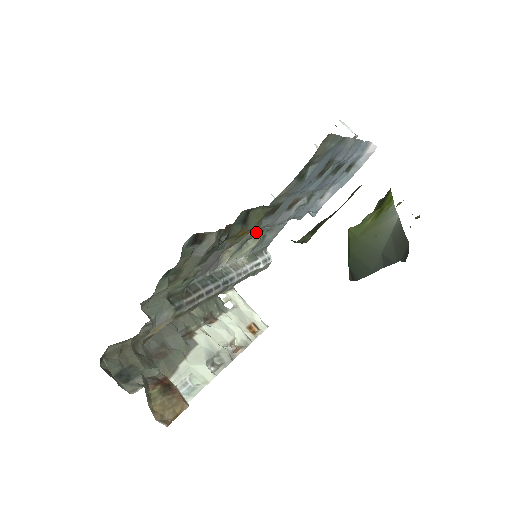
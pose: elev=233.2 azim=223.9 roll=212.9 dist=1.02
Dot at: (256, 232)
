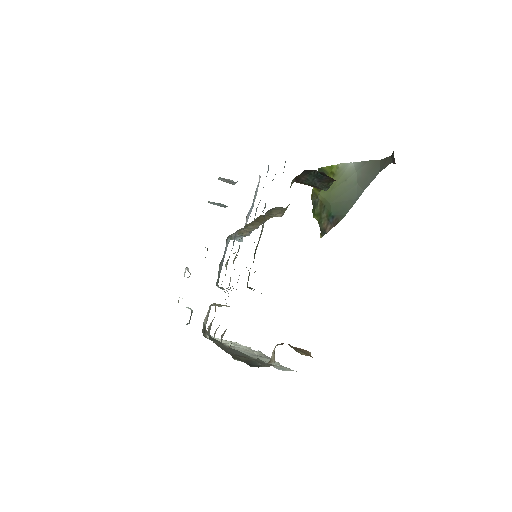
Dot at: occluded
